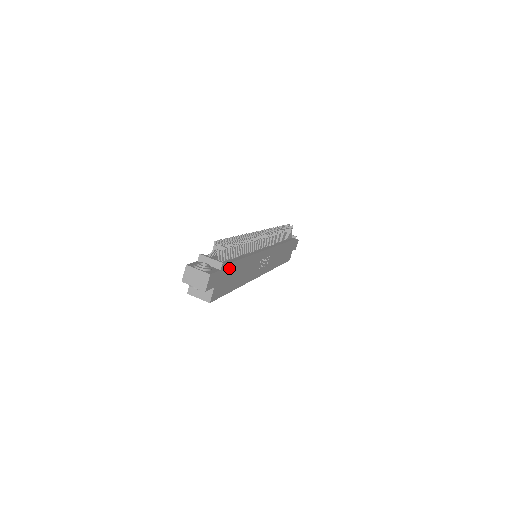
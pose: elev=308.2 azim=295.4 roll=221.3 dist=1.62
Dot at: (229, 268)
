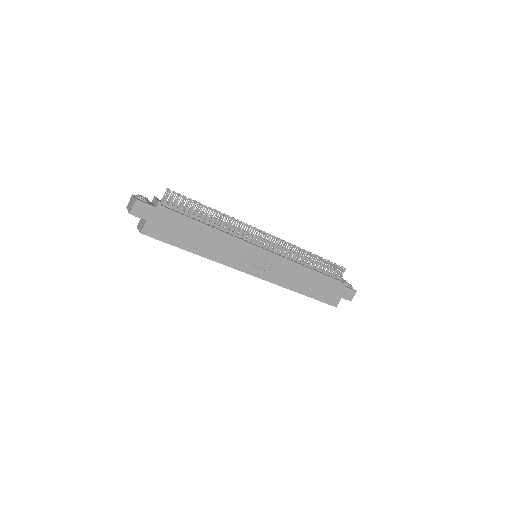
Dot at: (175, 217)
